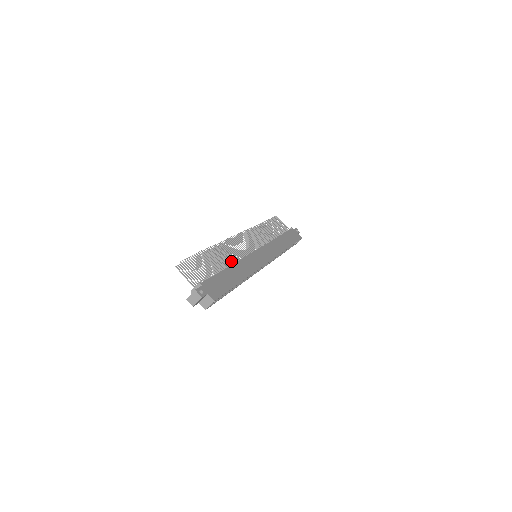
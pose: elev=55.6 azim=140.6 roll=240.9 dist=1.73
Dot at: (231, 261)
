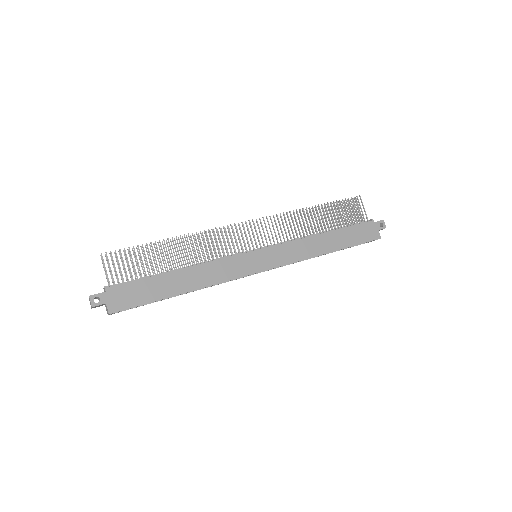
Dot at: (192, 261)
